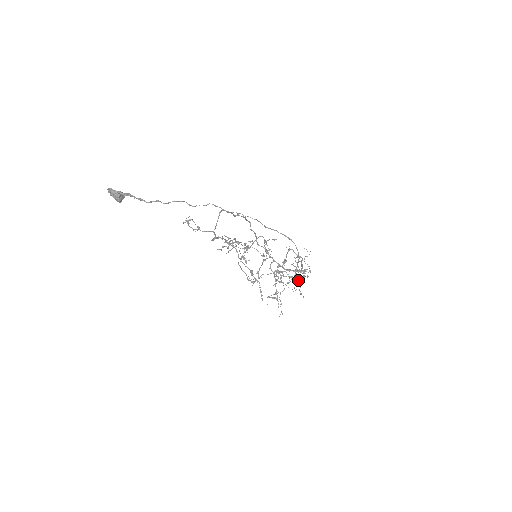
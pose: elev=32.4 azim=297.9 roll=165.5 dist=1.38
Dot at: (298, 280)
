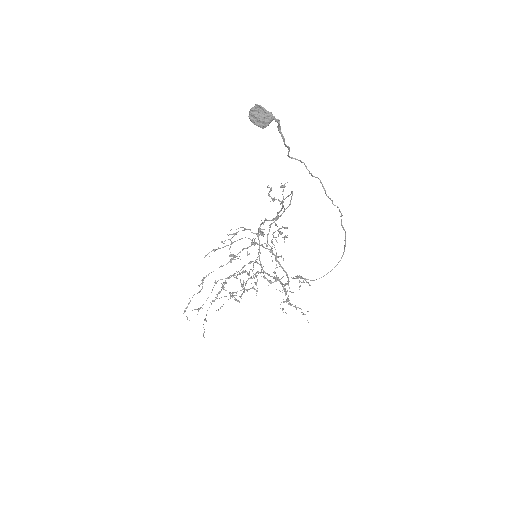
Dot at: occluded
